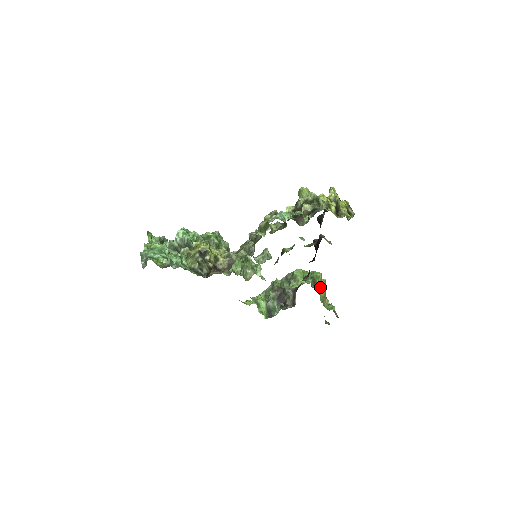
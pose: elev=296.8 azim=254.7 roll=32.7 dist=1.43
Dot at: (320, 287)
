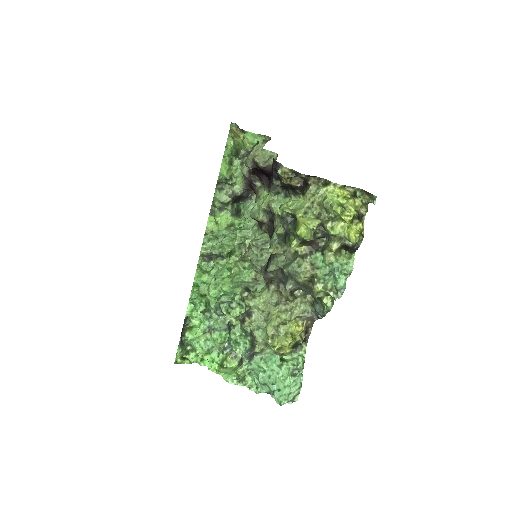
Dot at: (241, 146)
